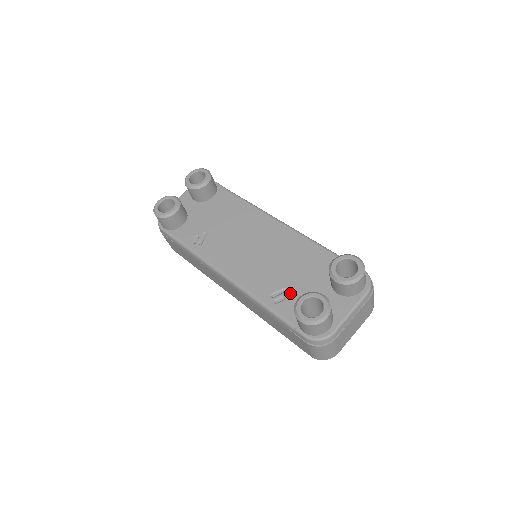
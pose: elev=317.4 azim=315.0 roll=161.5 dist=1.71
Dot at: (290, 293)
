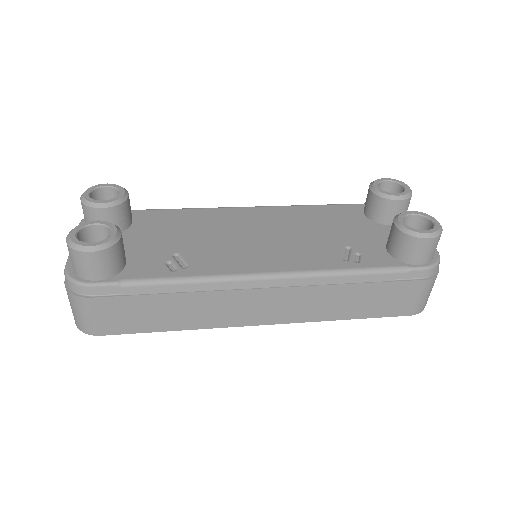
Dot at: (357, 247)
